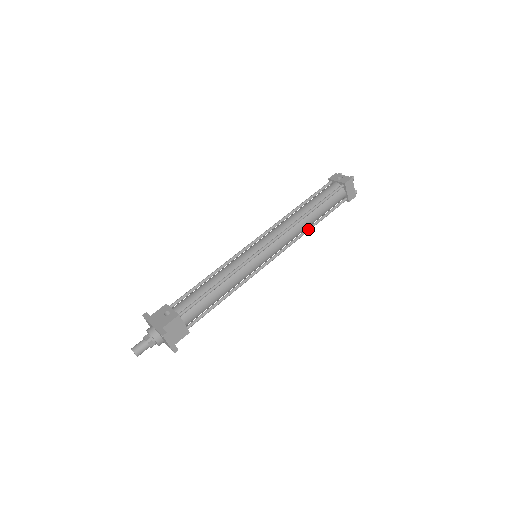
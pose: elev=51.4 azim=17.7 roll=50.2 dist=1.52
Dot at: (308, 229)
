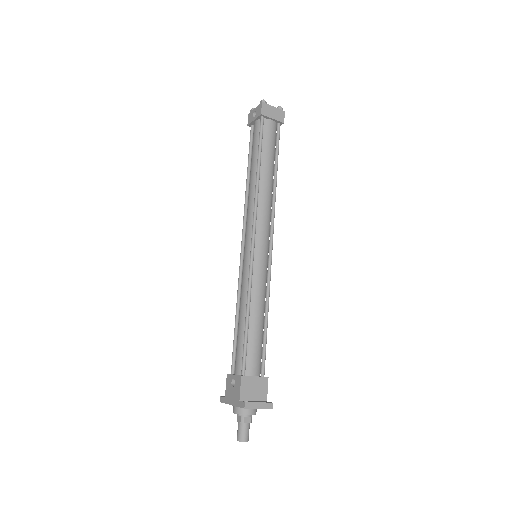
Dot at: (274, 185)
